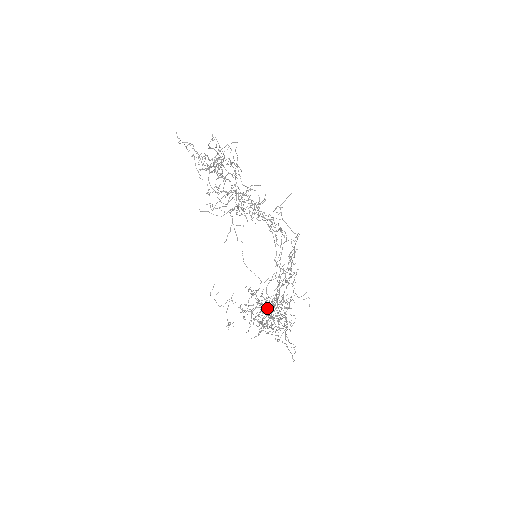
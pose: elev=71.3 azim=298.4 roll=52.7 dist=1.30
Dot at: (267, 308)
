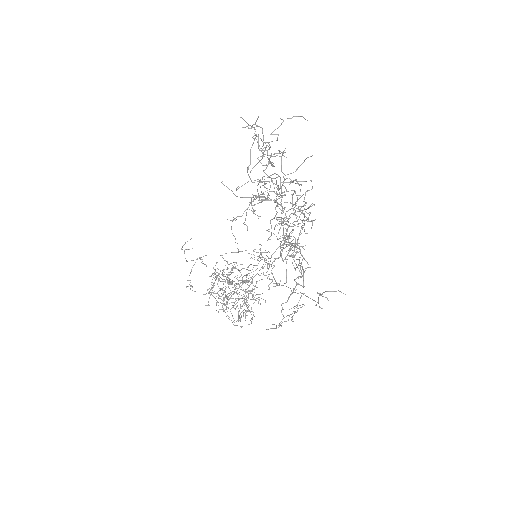
Dot at: (243, 313)
